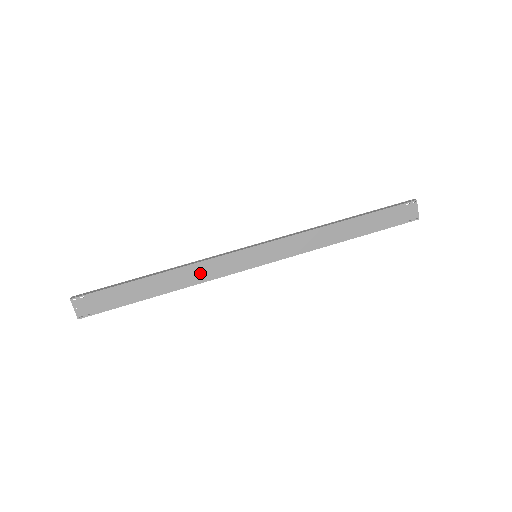
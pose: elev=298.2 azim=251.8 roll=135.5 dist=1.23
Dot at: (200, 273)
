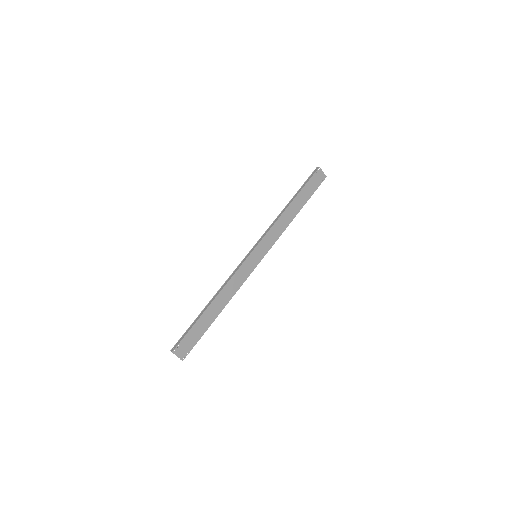
Dot at: (233, 287)
